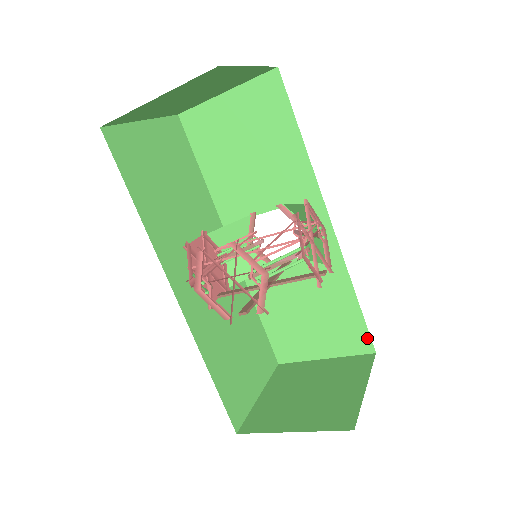
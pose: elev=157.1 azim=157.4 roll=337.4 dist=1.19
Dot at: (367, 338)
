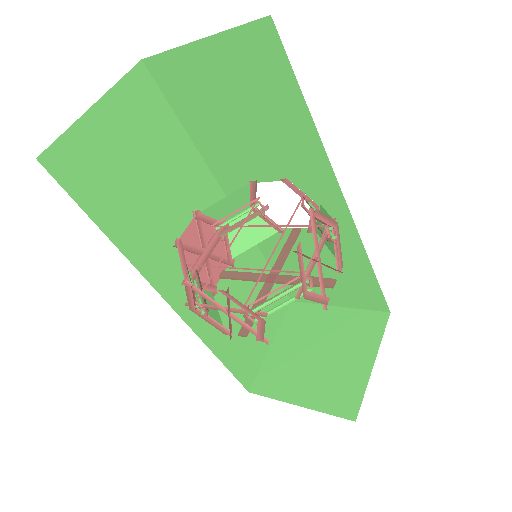
Dot at: (382, 301)
